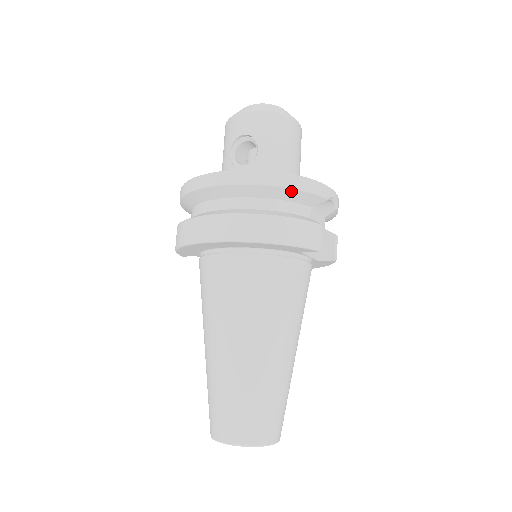
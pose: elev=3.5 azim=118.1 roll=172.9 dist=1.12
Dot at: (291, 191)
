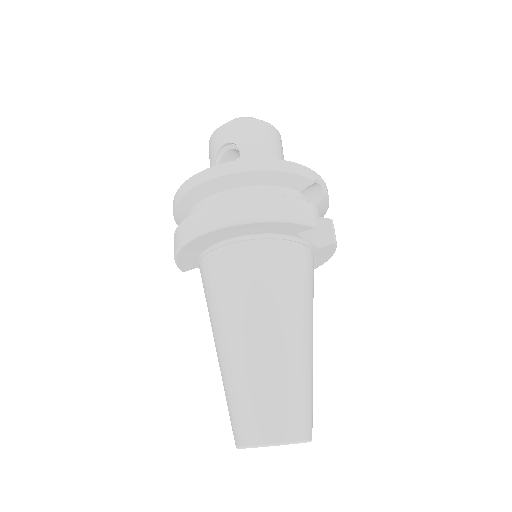
Dot at: (276, 174)
